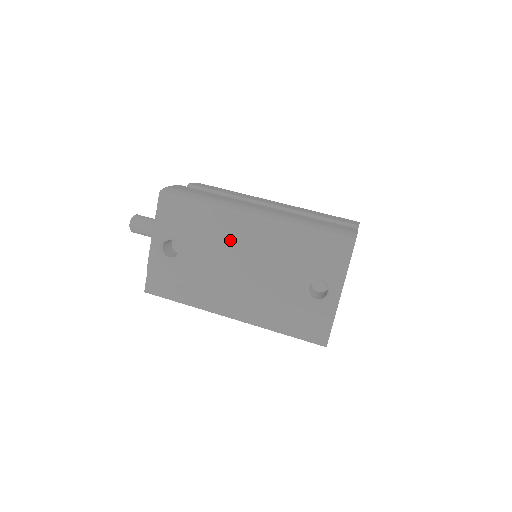
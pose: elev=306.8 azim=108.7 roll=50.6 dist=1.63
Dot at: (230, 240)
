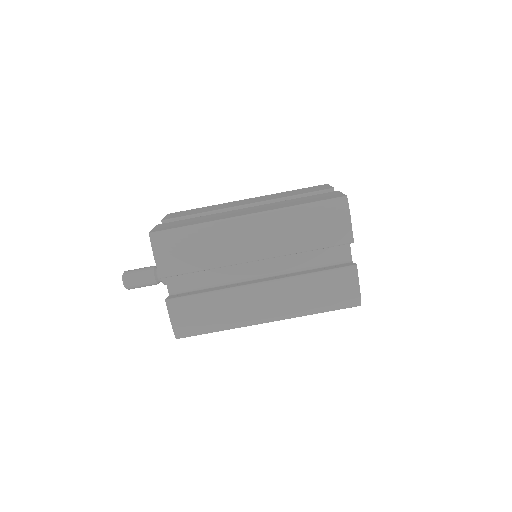
Dot at: occluded
